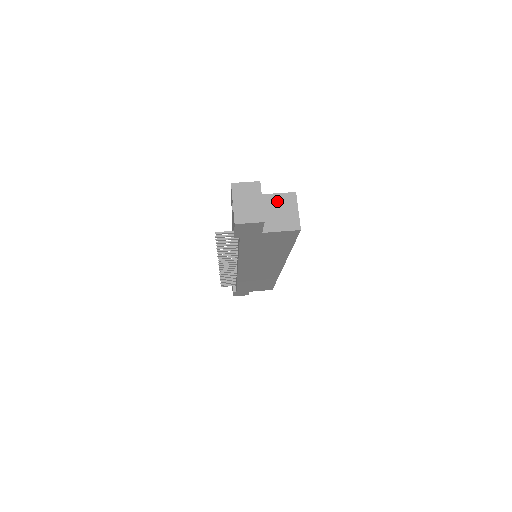
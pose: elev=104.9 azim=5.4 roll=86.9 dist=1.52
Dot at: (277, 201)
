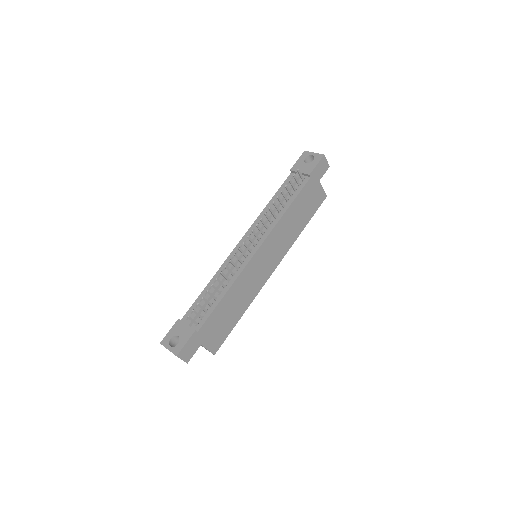
Dot at: occluded
